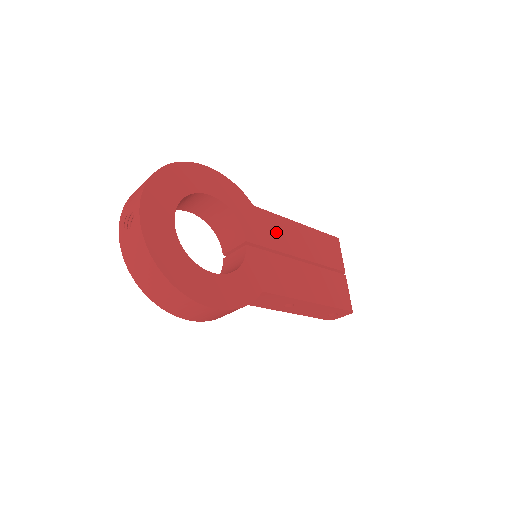
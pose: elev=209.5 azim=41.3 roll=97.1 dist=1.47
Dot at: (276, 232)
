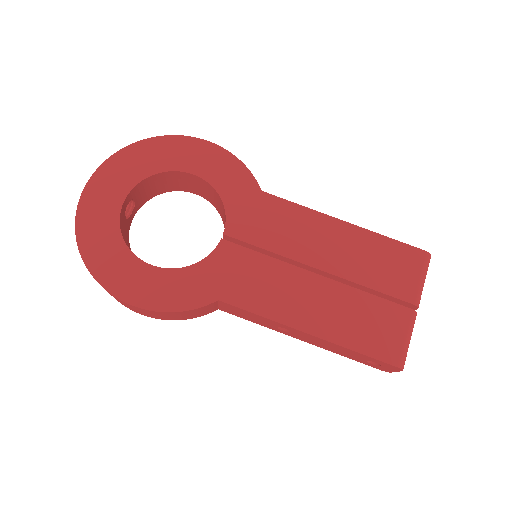
Dot at: (287, 228)
